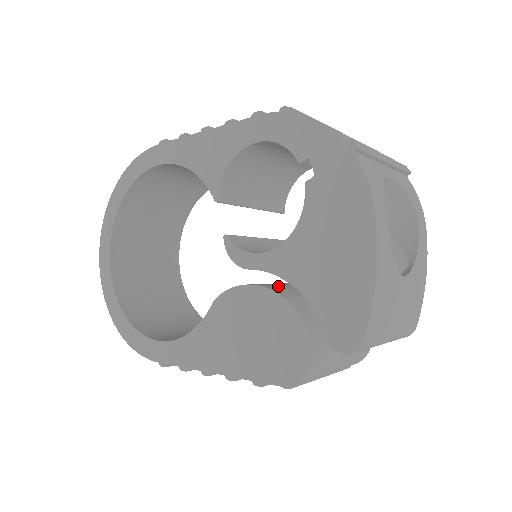
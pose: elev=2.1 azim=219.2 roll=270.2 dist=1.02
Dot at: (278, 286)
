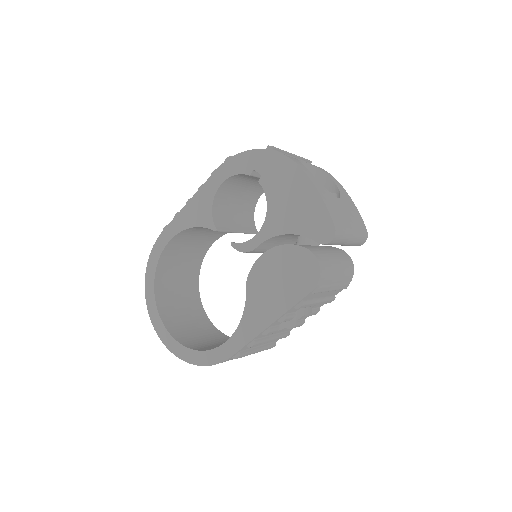
Dot at: occluded
